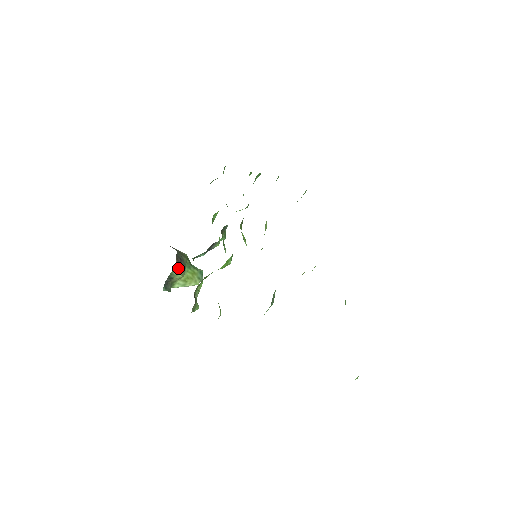
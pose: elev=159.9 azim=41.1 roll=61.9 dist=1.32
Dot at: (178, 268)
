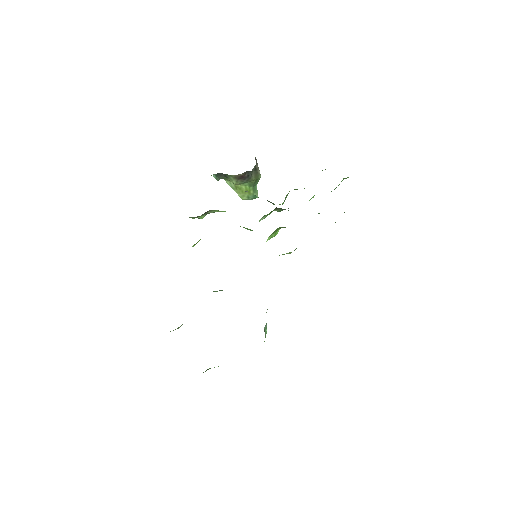
Dot at: (238, 178)
